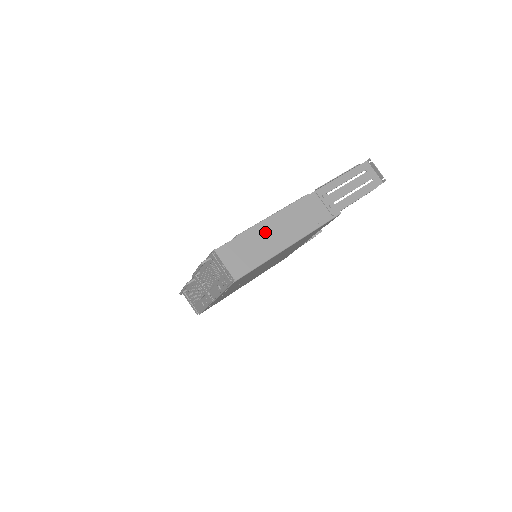
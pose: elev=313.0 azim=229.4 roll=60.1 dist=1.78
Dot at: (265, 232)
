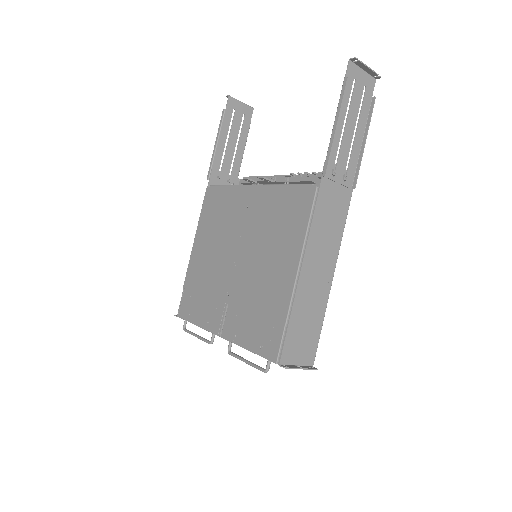
Dot at: (307, 286)
